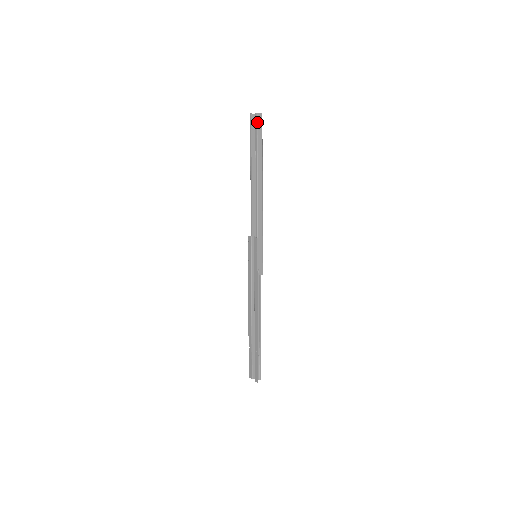
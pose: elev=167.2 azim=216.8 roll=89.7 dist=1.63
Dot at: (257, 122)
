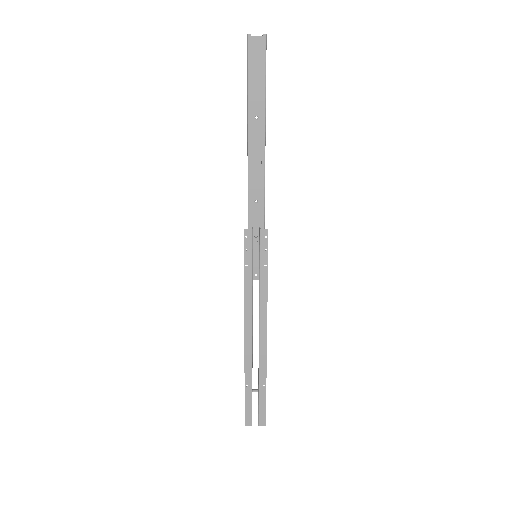
Dot at: occluded
